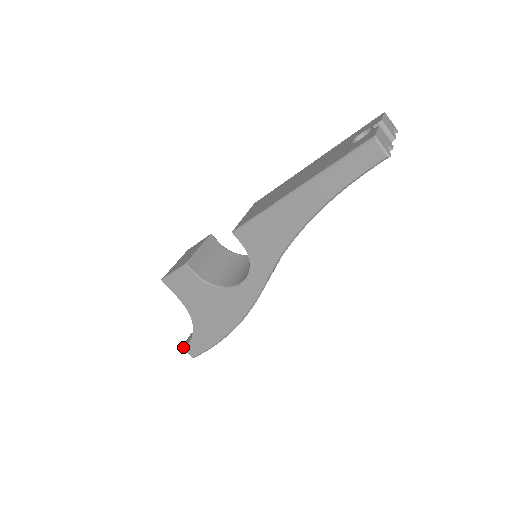
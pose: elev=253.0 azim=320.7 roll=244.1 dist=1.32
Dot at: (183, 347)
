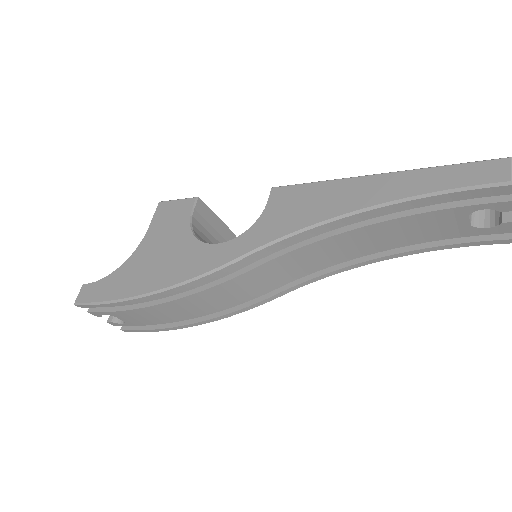
Dot at: (84, 284)
